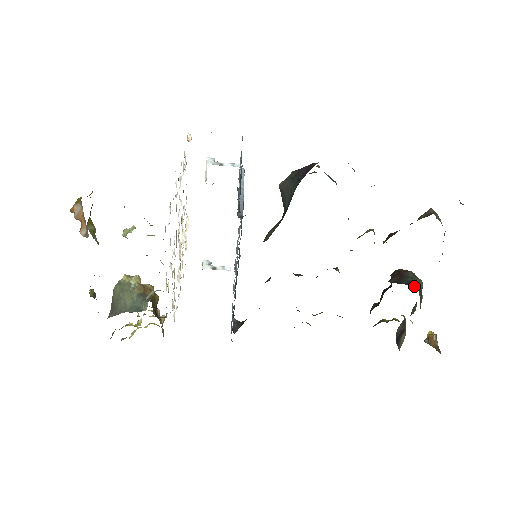
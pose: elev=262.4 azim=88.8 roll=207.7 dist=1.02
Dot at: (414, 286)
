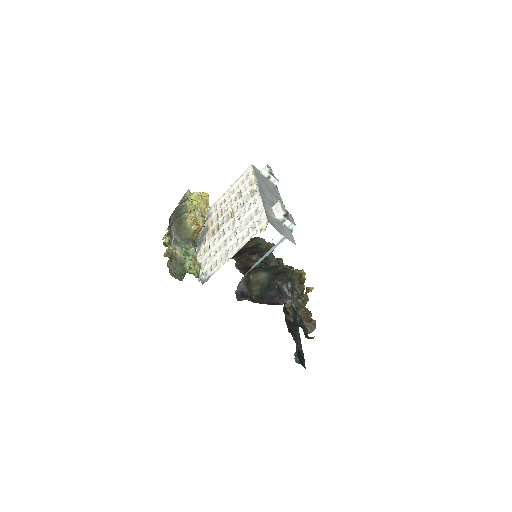
Dot at: occluded
